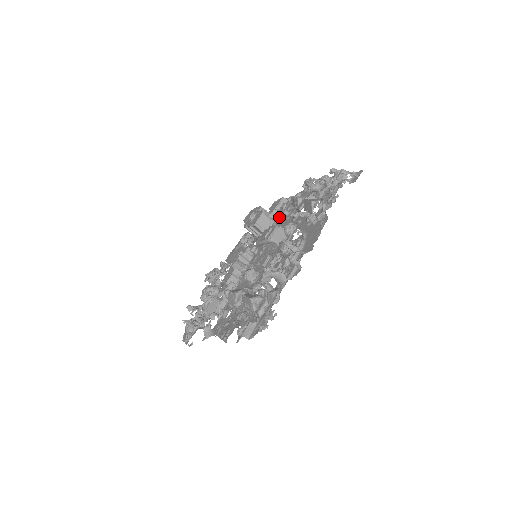
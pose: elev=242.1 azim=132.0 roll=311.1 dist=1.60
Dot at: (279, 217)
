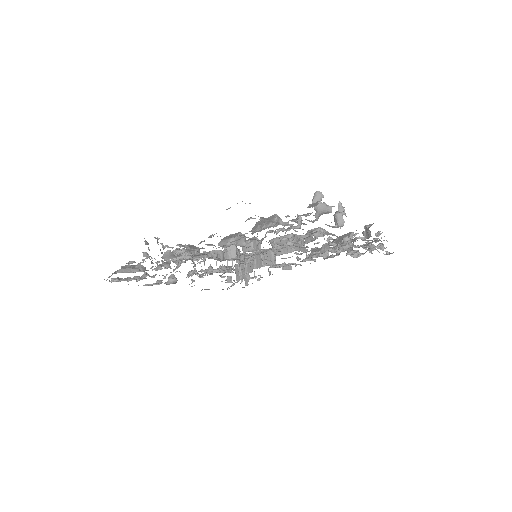
Dot at: occluded
